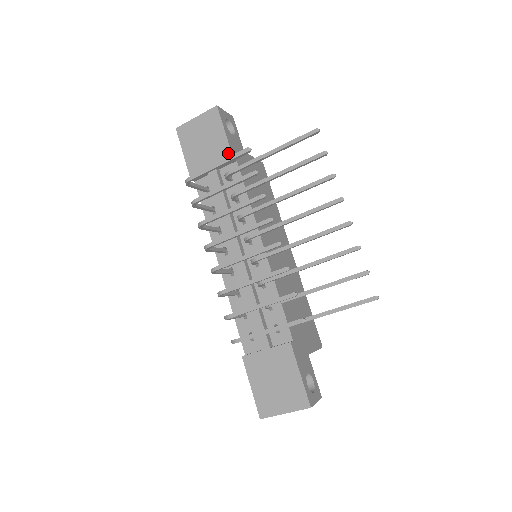
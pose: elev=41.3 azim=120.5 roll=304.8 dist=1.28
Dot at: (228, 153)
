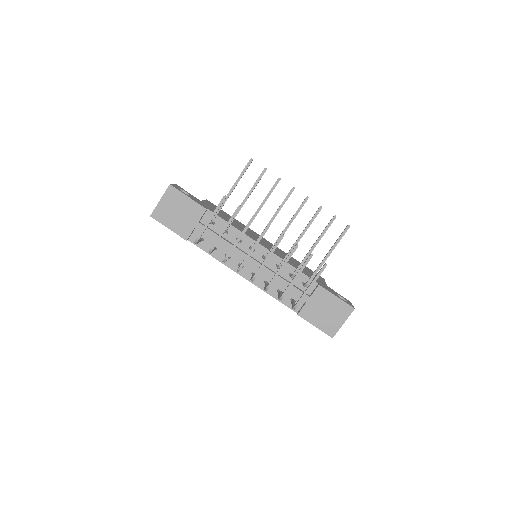
Dot at: (200, 208)
